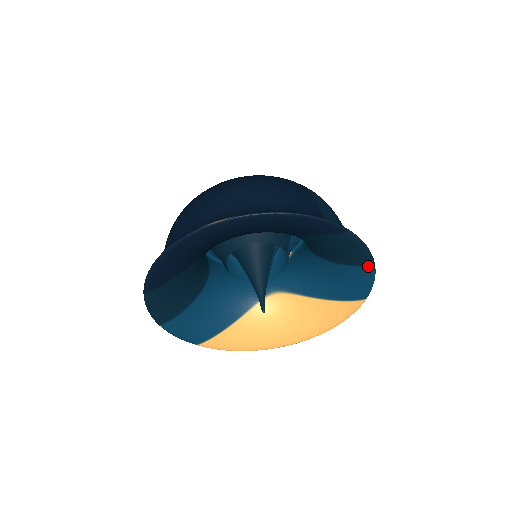
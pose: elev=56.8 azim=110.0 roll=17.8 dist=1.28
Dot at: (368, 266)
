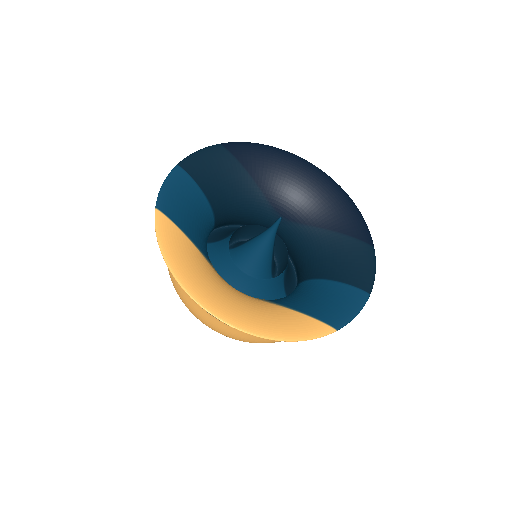
Dot at: (364, 293)
